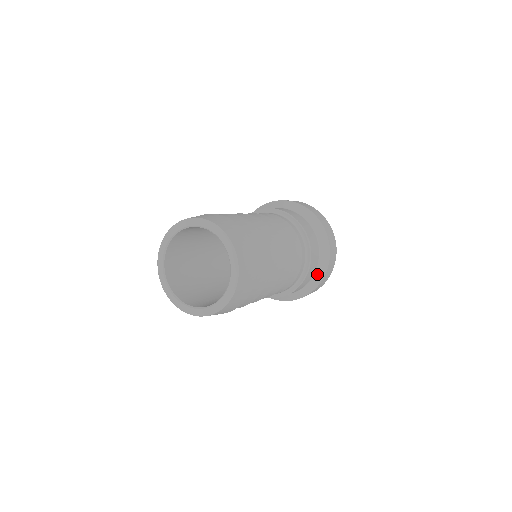
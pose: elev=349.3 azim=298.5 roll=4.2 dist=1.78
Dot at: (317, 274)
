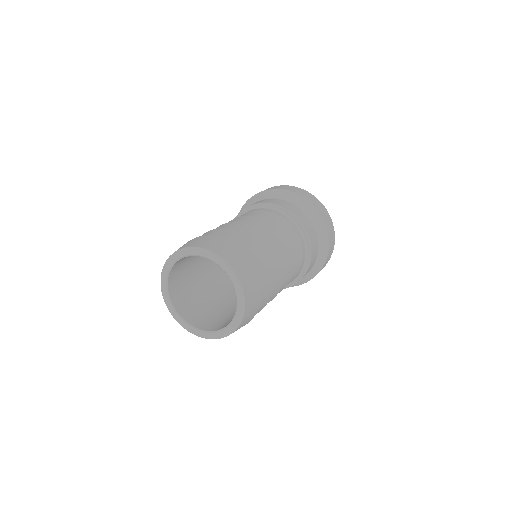
Dot at: (312, 271)
